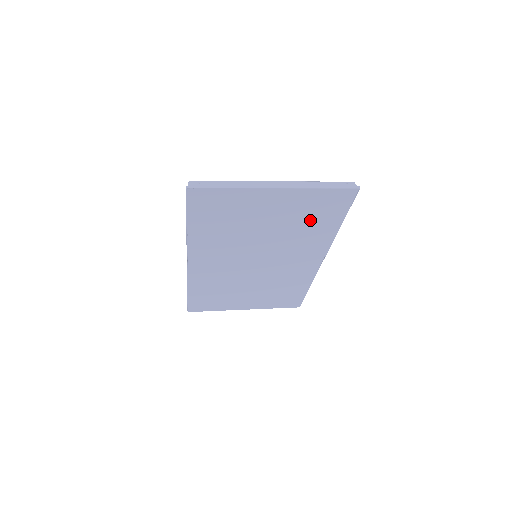
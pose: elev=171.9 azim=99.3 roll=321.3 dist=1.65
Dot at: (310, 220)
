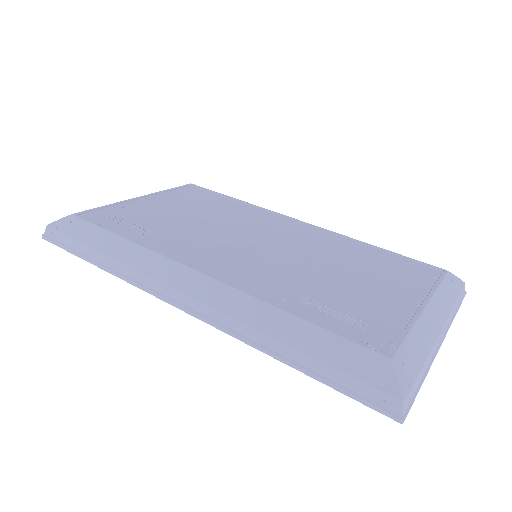
Dot at: occluded
